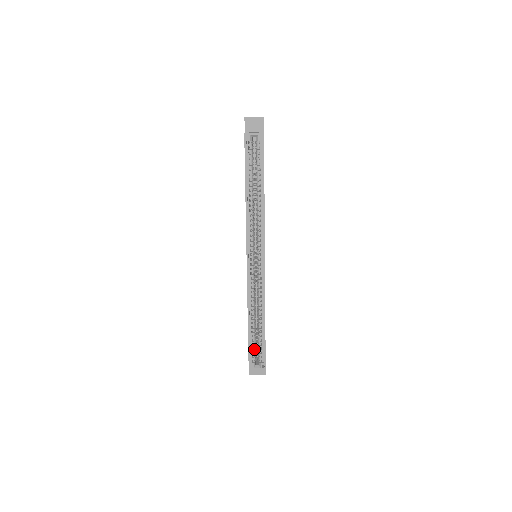
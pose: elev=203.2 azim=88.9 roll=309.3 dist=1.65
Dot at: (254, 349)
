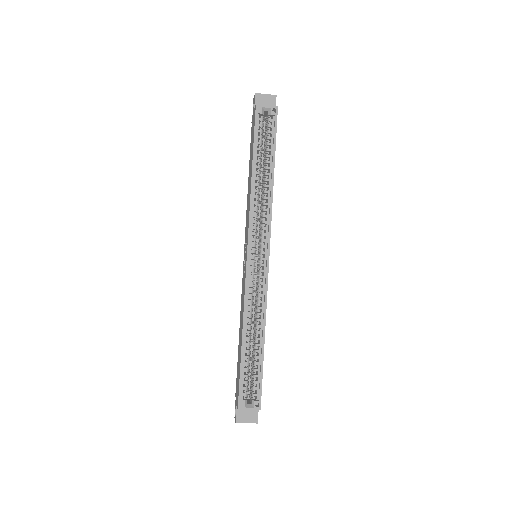
Dot at: (247, 380)
